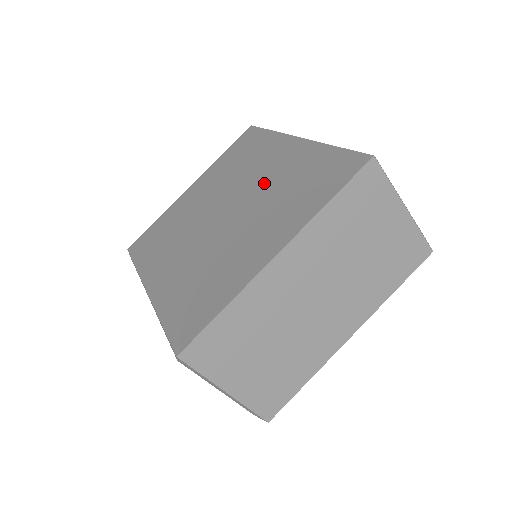
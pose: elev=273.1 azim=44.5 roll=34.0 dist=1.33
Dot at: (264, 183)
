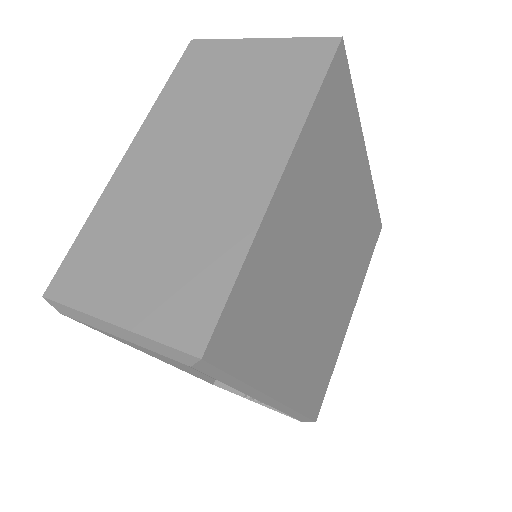
Dot at: occluded
